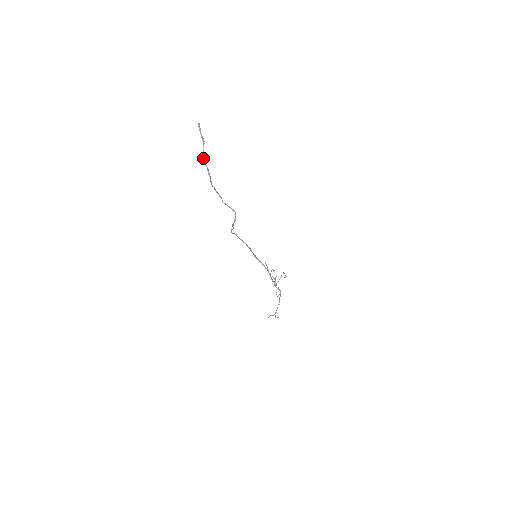
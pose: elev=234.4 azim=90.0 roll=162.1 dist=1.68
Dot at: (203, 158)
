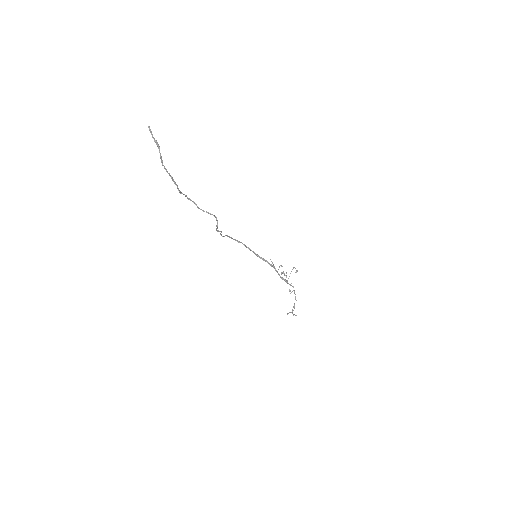
Dot at: (162, 165)
